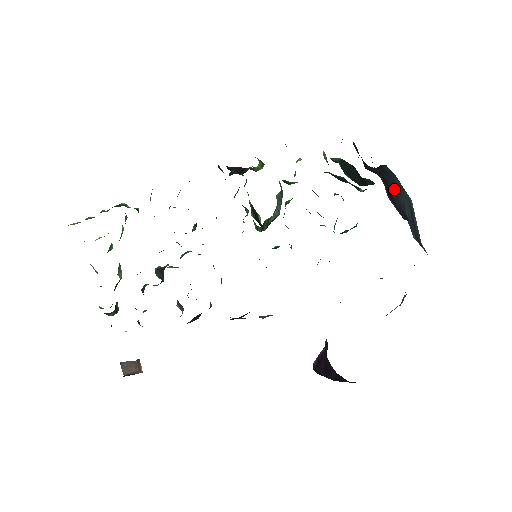
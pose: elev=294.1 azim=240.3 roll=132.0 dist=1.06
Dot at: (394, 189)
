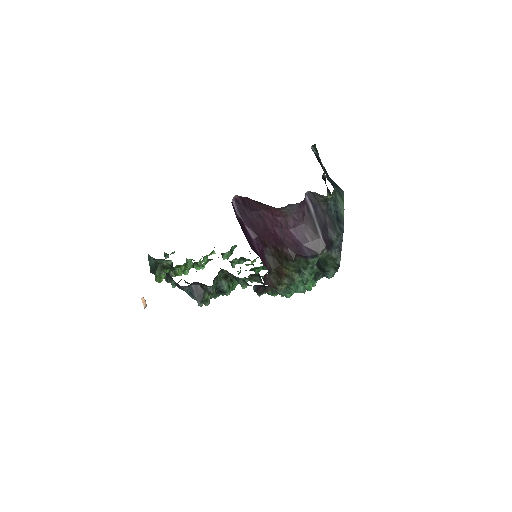
Dot at: occluded
